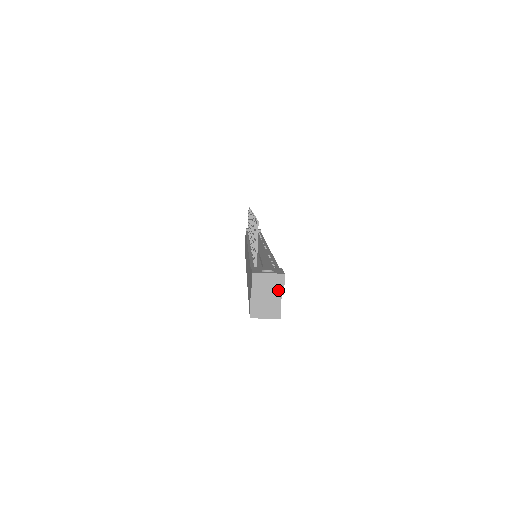
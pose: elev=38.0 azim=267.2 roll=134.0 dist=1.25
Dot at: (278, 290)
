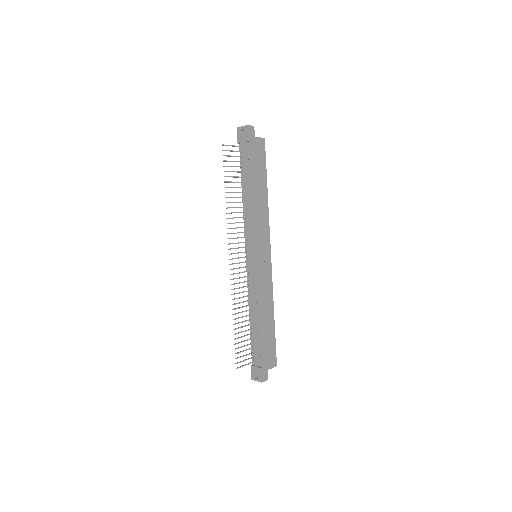
Dot at: (265, 380)
